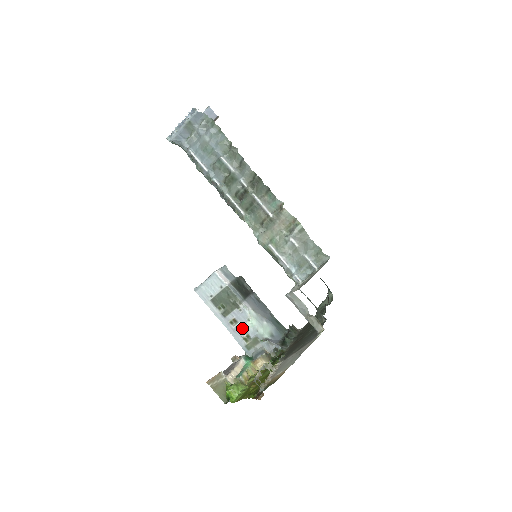
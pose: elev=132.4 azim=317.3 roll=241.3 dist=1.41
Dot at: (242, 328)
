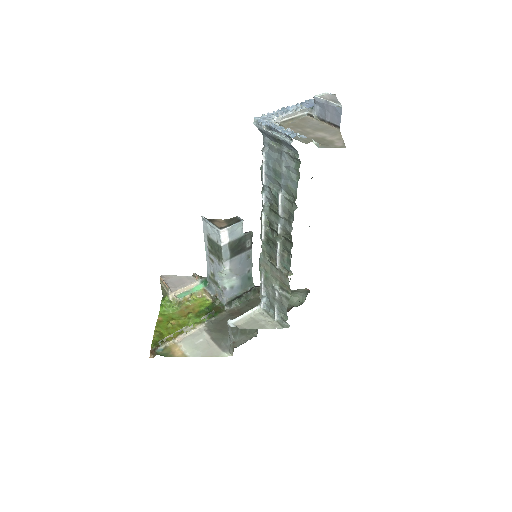
Dot at: (214, 269)
